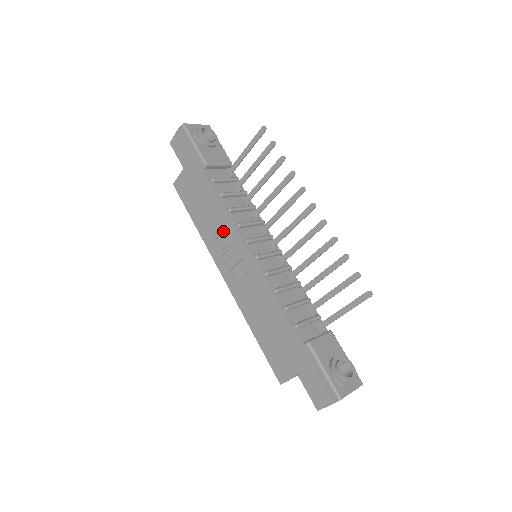
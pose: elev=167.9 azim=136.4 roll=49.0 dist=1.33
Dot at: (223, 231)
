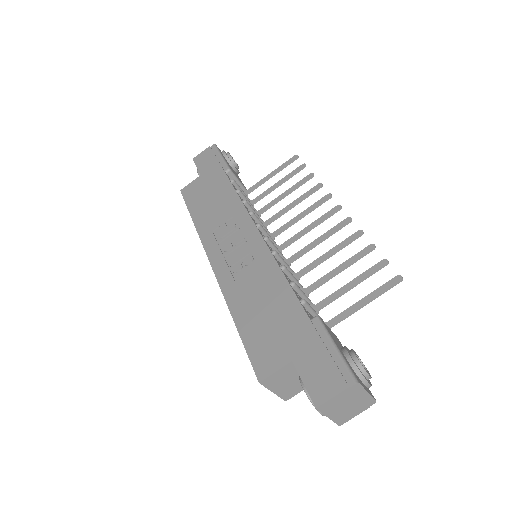
Dot at: (229, 220)
